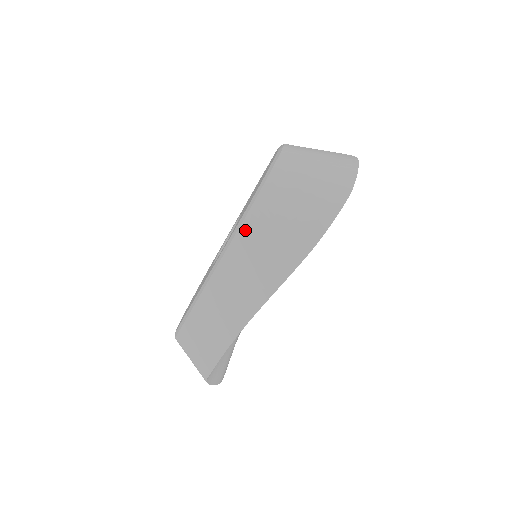
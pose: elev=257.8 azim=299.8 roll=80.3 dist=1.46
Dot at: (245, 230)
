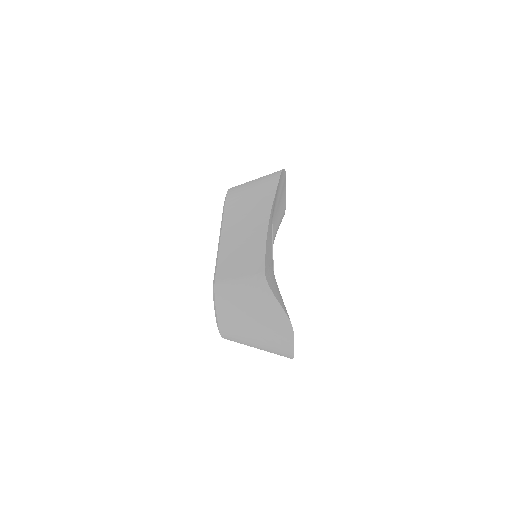
Dot at: occluded
